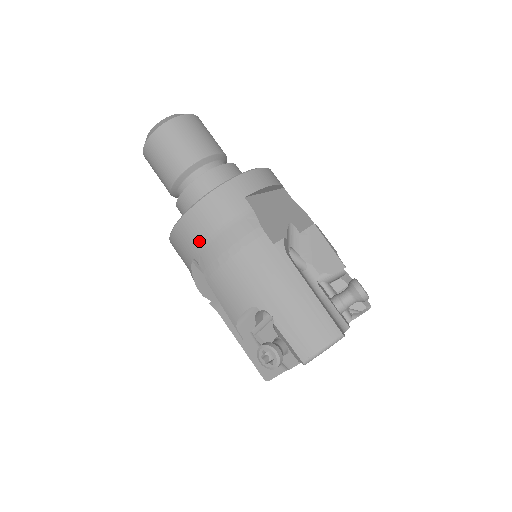
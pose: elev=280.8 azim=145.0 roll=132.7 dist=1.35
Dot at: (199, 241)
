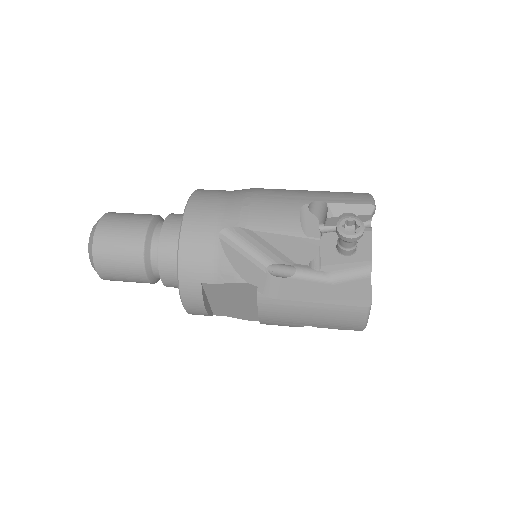
Dot at: (215, 212)
